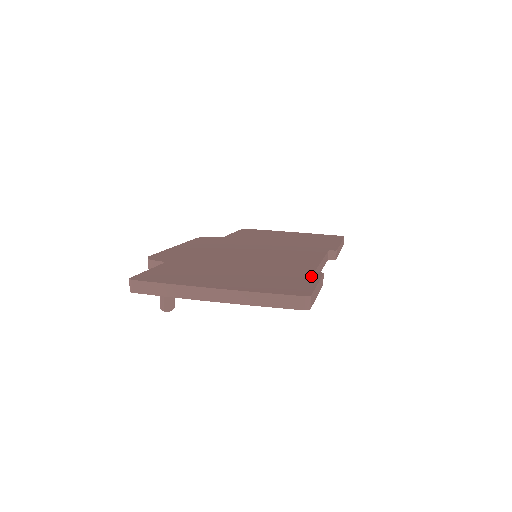
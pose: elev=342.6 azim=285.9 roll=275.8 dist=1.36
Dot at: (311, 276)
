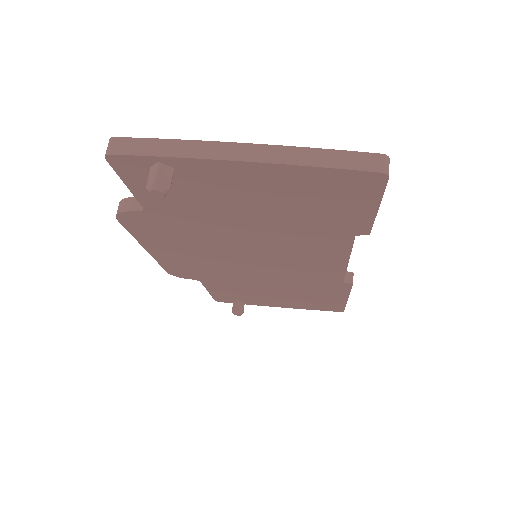
Dot at: occluded
